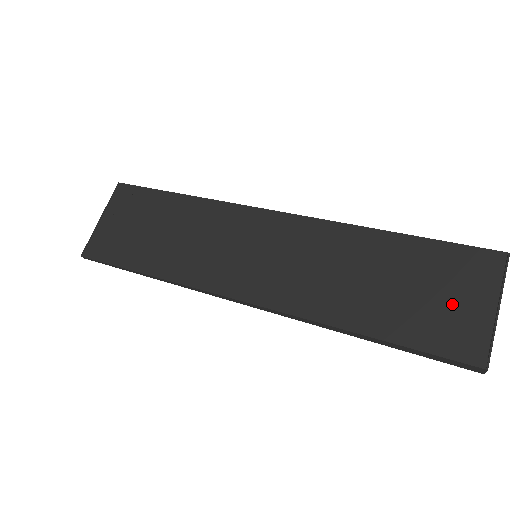
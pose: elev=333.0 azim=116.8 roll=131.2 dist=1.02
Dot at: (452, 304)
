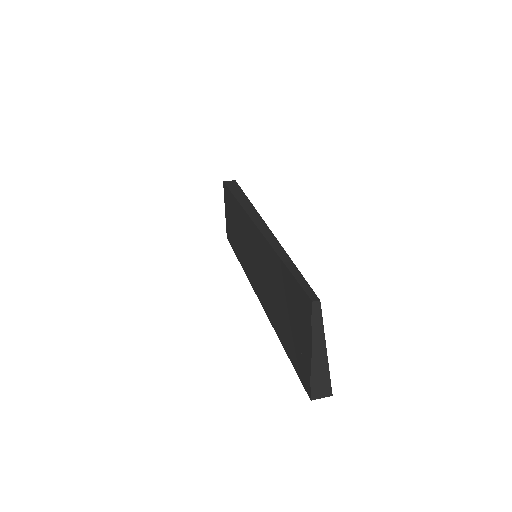
Dot at: (298, 337)
